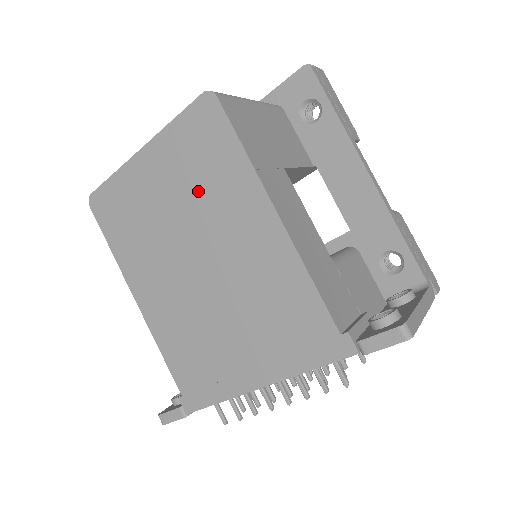
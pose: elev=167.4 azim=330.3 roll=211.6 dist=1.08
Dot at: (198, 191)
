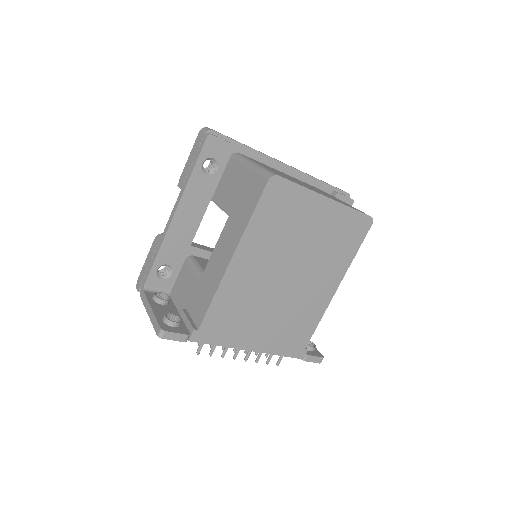
Dot at: (325, 248)
